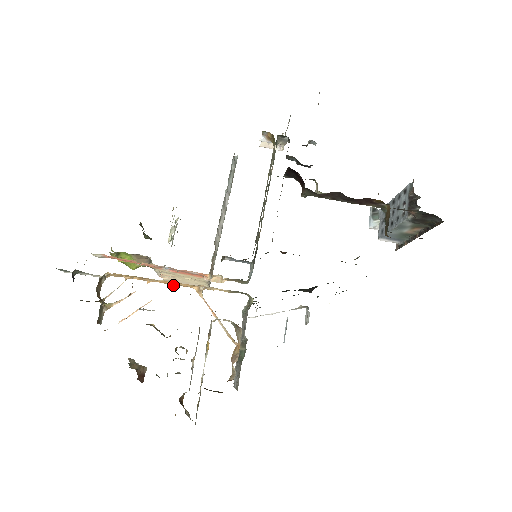
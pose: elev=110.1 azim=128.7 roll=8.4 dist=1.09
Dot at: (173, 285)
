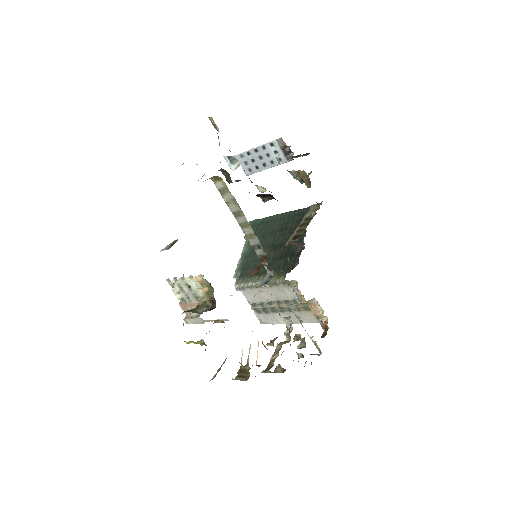
Dot at: occluded
